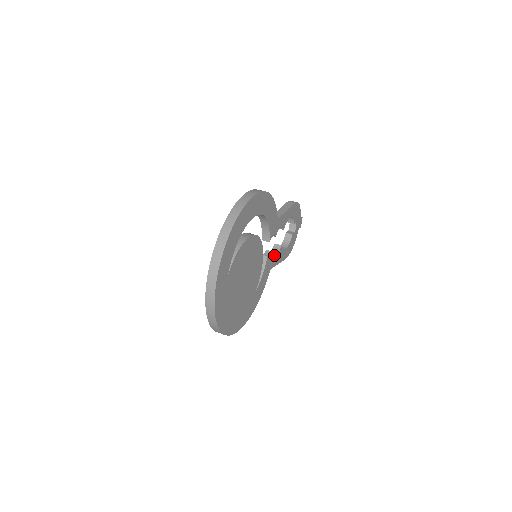
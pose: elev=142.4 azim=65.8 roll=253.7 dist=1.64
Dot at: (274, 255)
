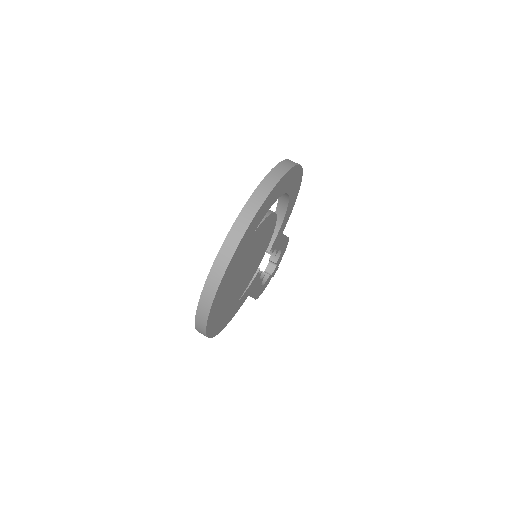
Dot at: (259, 277)
